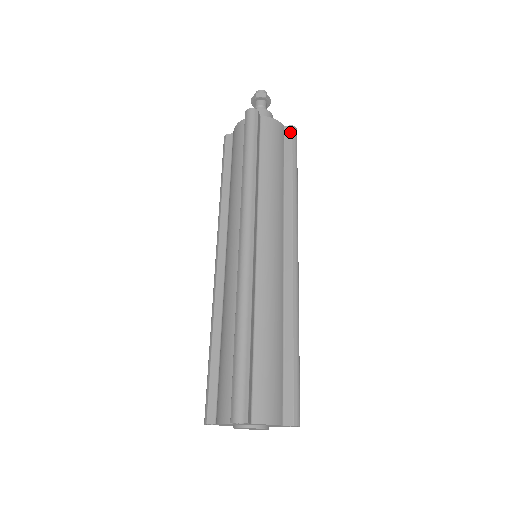
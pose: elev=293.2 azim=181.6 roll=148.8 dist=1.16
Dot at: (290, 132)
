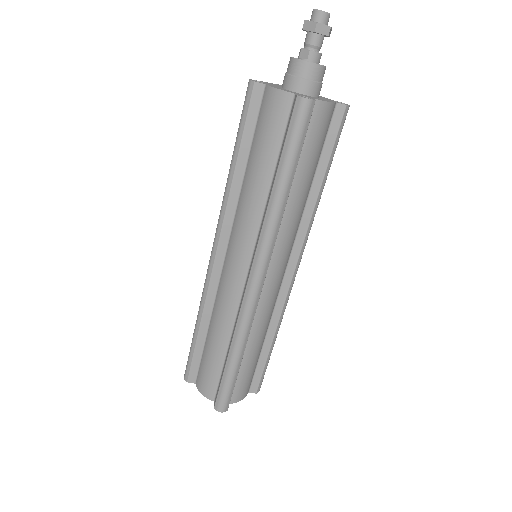
Dot at: (340, 116)
